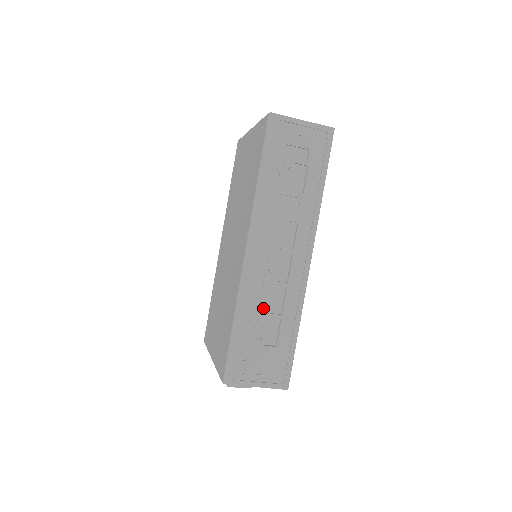
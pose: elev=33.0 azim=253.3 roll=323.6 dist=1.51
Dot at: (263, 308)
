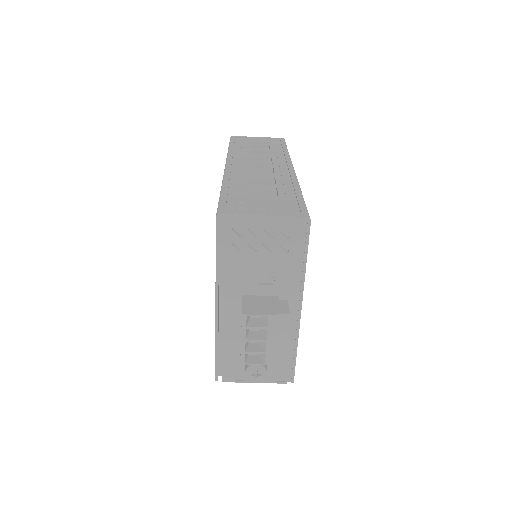
Dot at: (252, 182)
